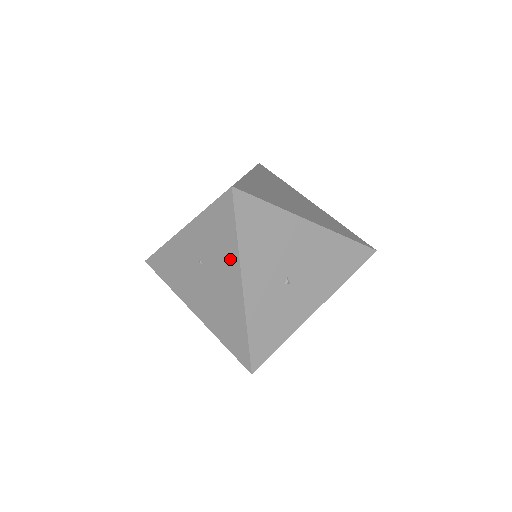
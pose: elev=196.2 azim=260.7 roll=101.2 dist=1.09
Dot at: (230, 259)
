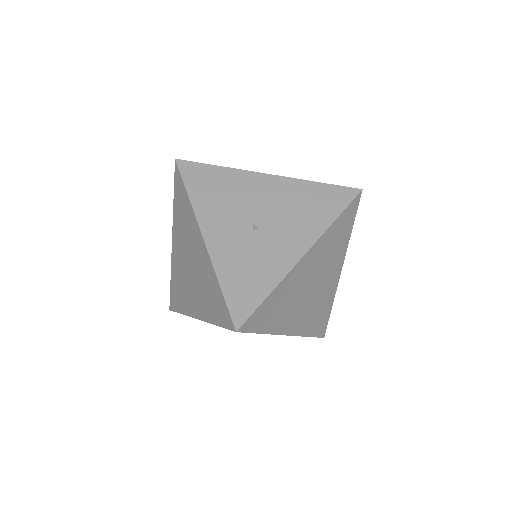
Dot at: (192, 222)
